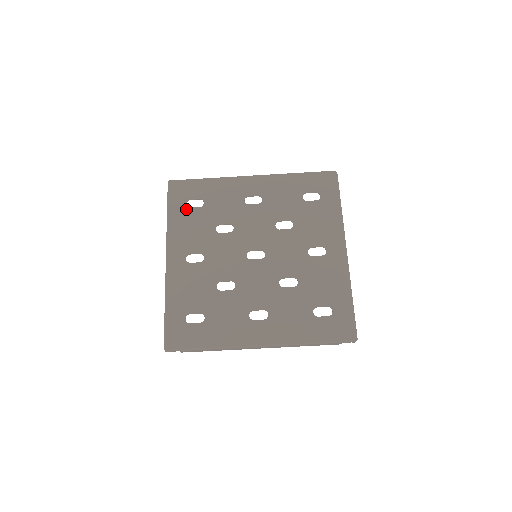
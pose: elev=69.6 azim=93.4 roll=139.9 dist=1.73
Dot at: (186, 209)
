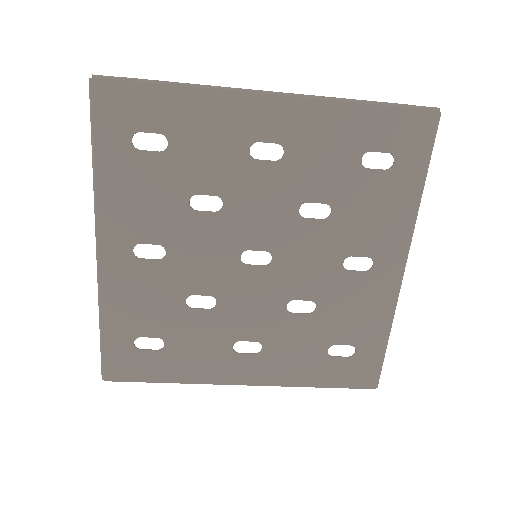
Dot at: (131, 152)
